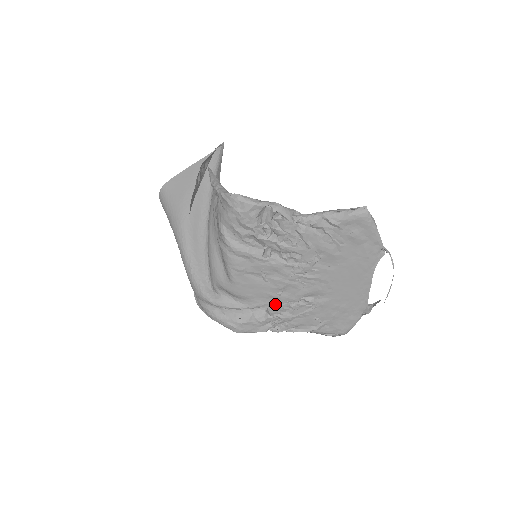
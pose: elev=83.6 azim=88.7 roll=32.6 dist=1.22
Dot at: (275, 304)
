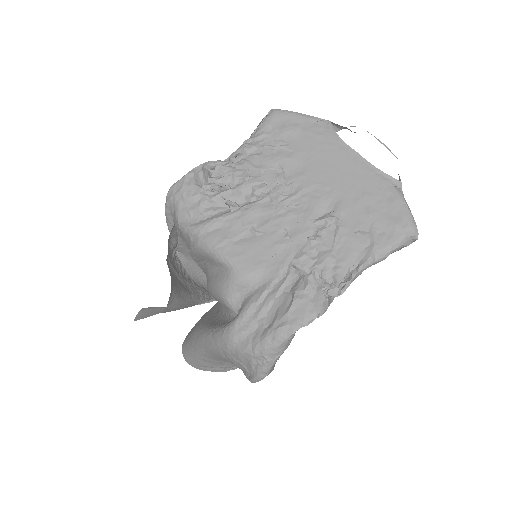
Dot at: (297, 254)
